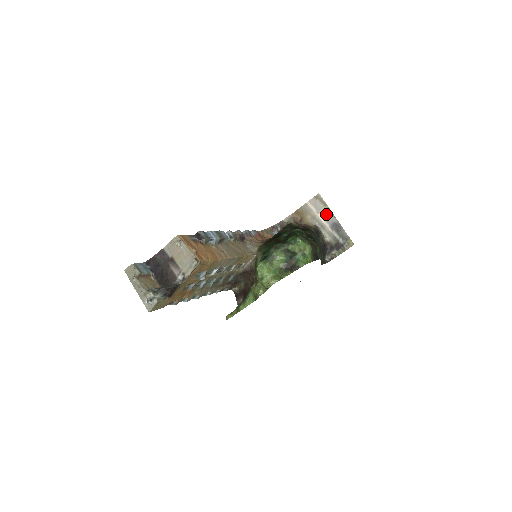
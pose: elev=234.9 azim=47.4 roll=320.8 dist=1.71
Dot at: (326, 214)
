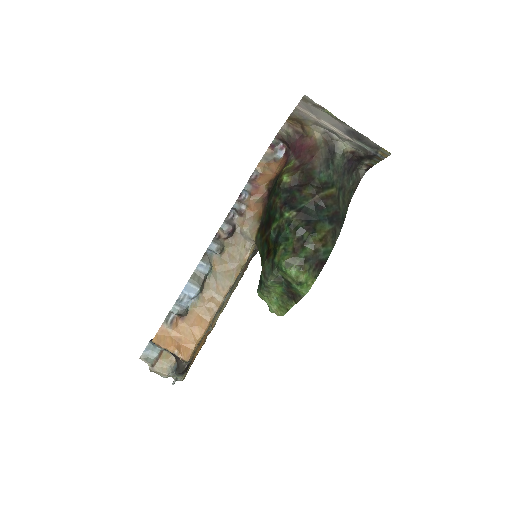
Dot at: (331, 120)
